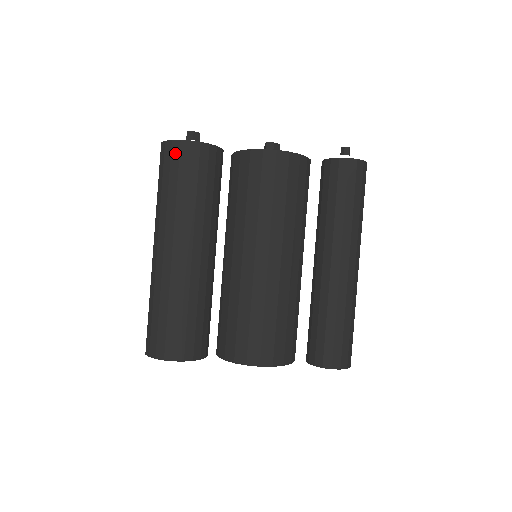
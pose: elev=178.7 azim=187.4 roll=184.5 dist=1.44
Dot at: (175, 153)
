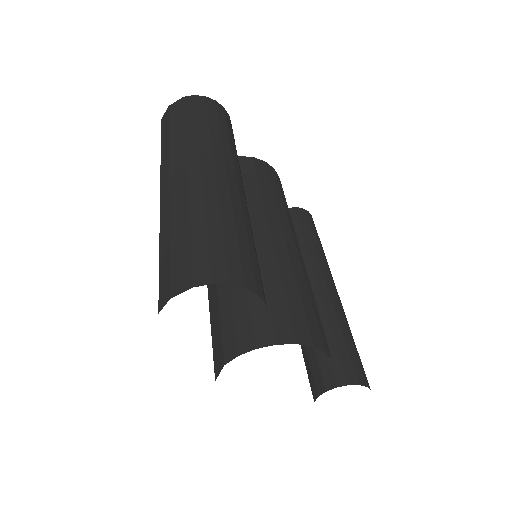
Dot at: (212, 105)
